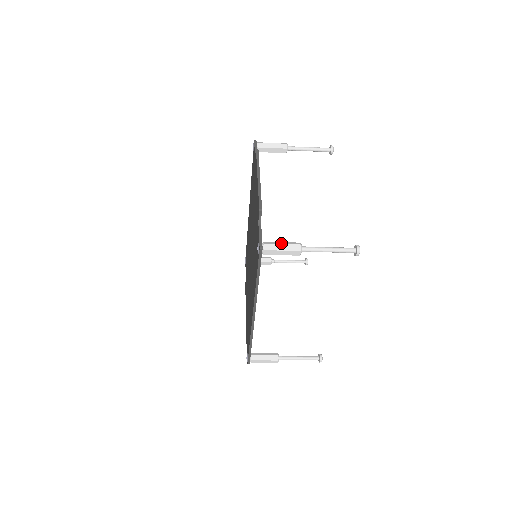
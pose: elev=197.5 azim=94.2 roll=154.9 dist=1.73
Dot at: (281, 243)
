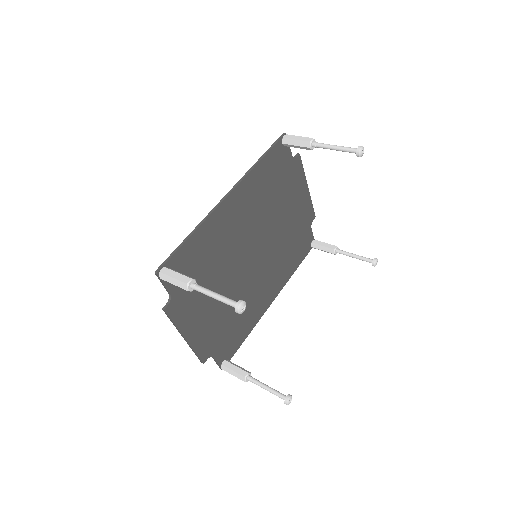
Dot at: (232, 374)
